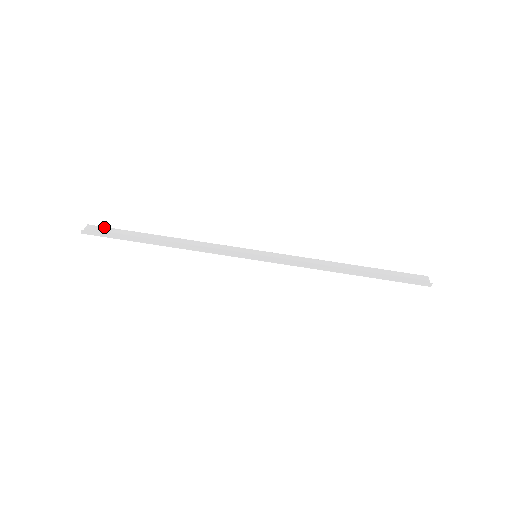
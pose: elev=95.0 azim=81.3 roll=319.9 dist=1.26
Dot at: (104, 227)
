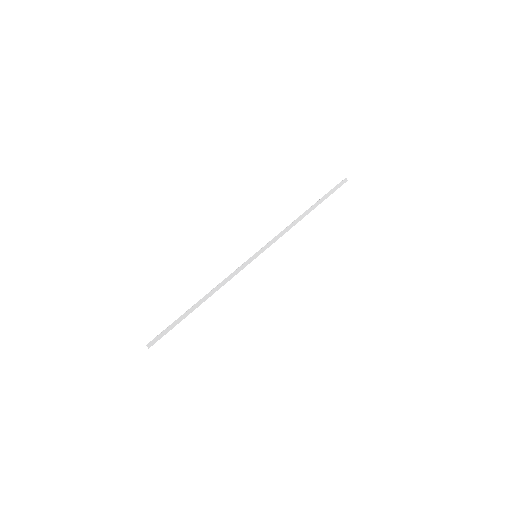
Dot at: occluded
